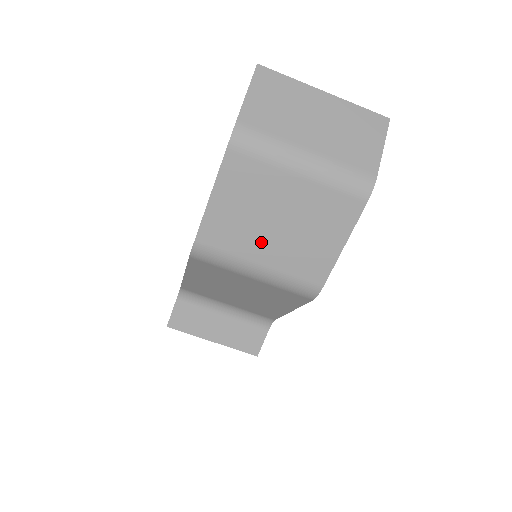
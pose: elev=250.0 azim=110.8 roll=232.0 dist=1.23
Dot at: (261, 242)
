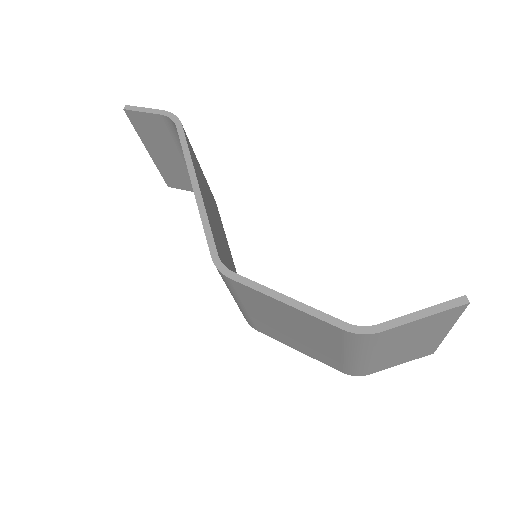
Dot at: (266, 316)
